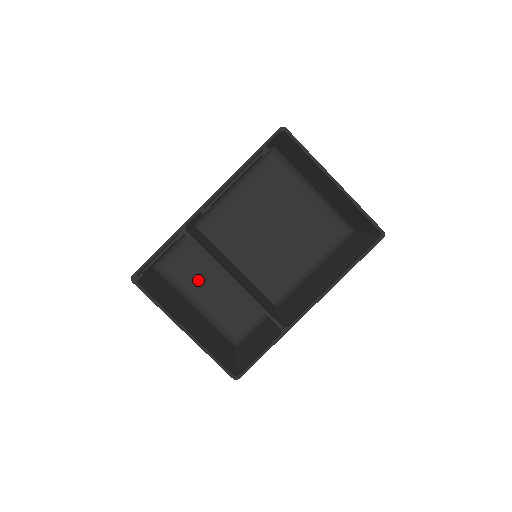
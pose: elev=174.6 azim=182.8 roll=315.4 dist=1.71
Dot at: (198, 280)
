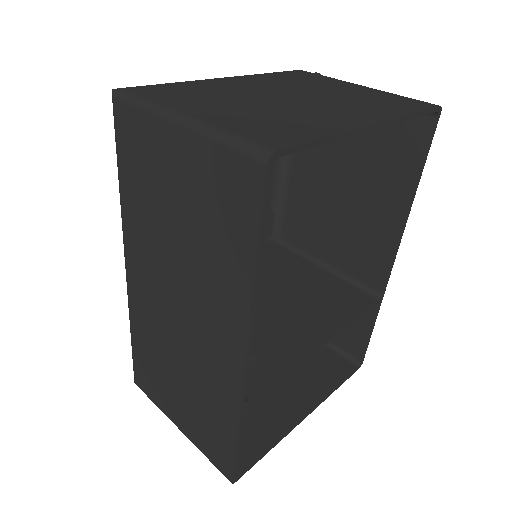
Dot at: occluded
